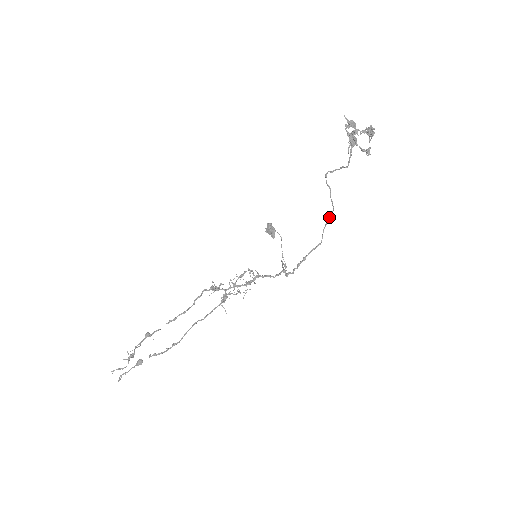
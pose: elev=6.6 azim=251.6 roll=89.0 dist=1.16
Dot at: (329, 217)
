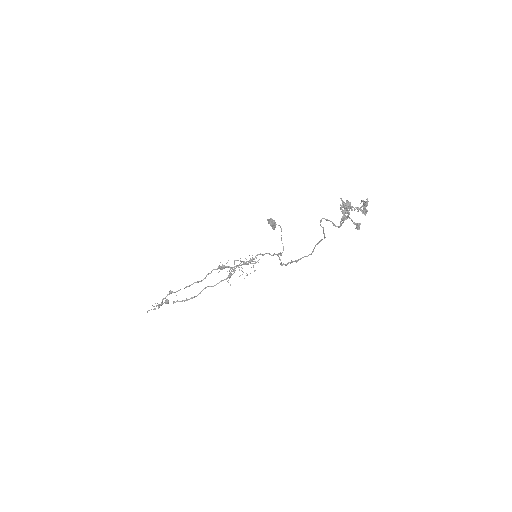
Dot at: (321, 240)
